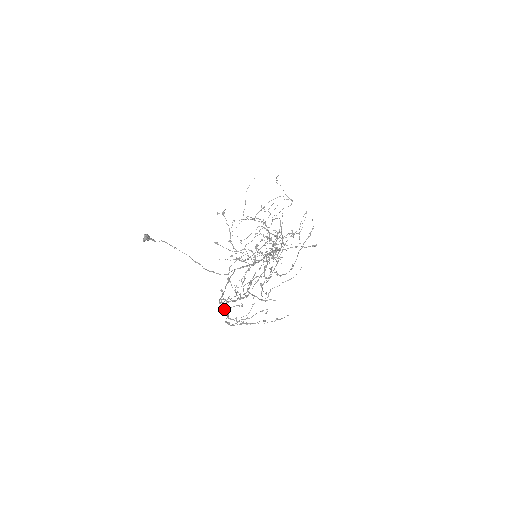
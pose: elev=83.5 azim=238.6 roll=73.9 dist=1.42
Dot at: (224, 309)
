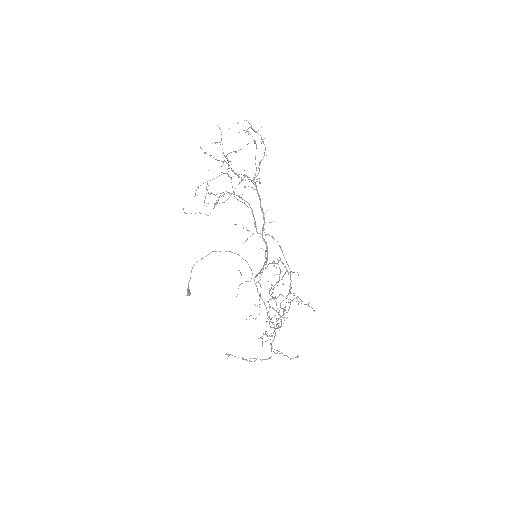
Dot at: occluded
